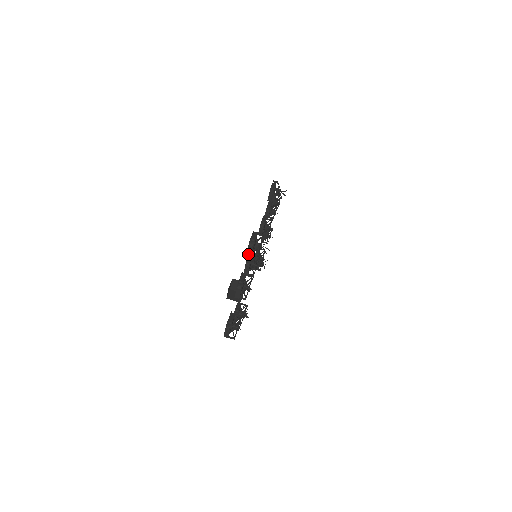
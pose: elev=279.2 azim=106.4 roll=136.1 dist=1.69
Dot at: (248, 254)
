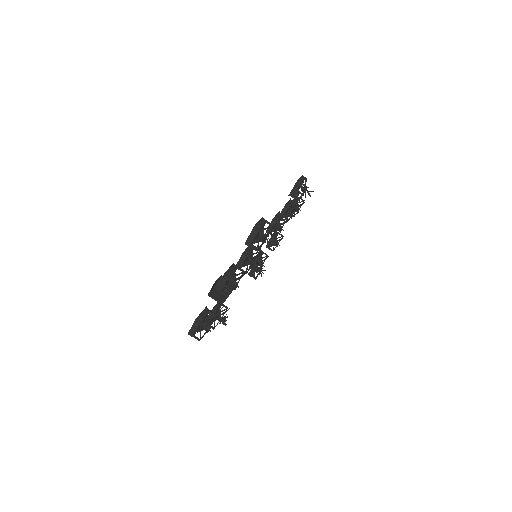
Dot at: (248, 242)
